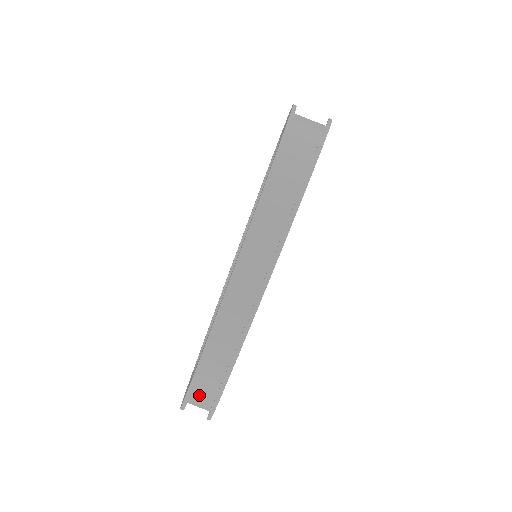
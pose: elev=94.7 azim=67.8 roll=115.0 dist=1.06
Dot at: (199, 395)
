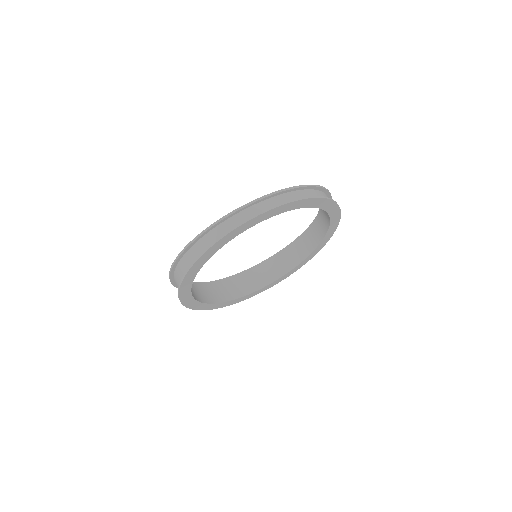
Dot at: (227, 225)
